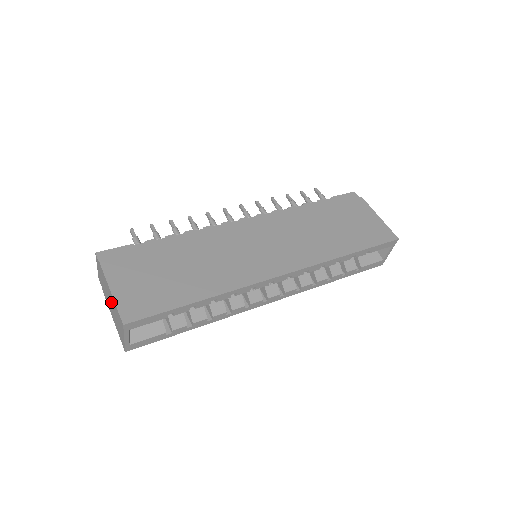
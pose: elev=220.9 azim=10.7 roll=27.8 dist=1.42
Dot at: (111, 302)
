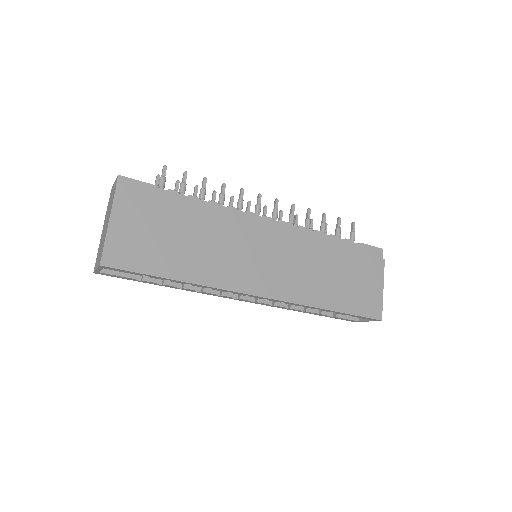
Dot at: (105, 229)
